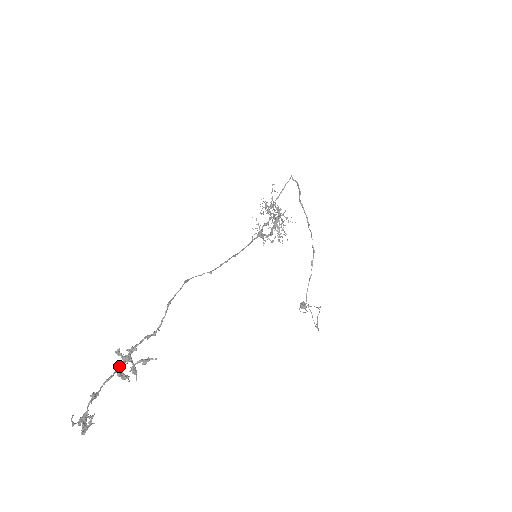
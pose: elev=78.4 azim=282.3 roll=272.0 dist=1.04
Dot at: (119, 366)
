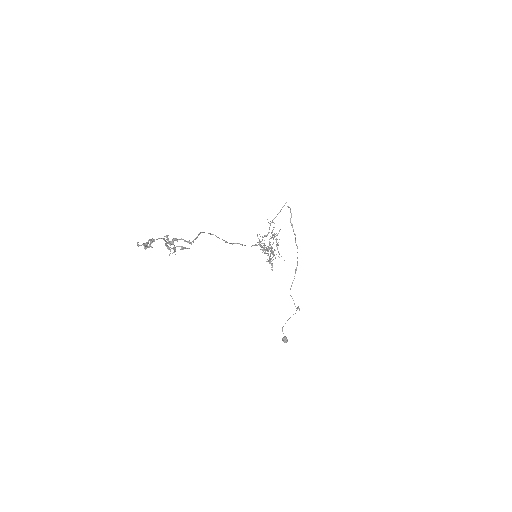
Dot at: (166, 242)
